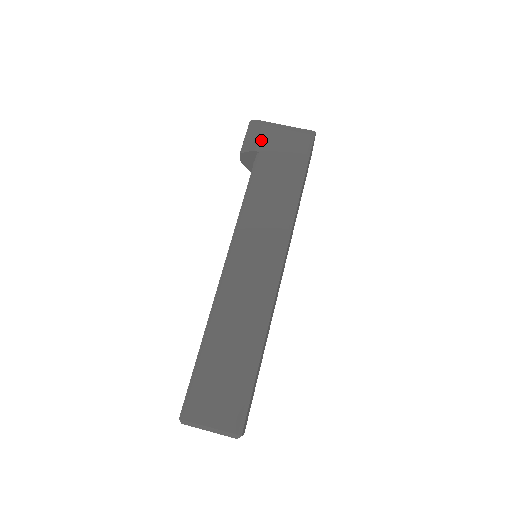
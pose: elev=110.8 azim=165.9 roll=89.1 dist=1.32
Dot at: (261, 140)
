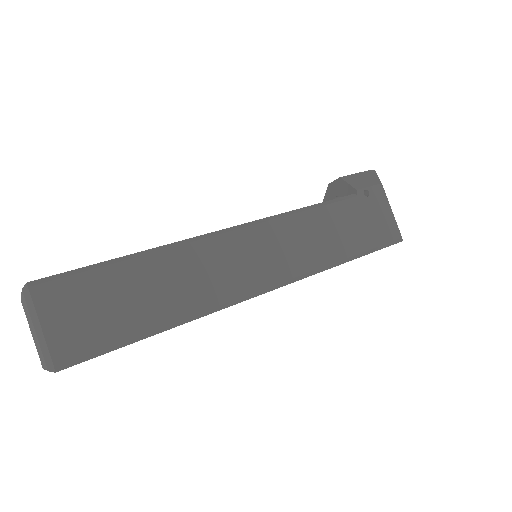
Dot at: (369, 190)
